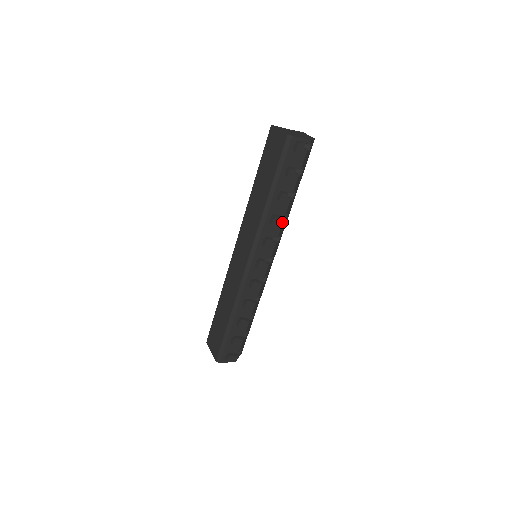
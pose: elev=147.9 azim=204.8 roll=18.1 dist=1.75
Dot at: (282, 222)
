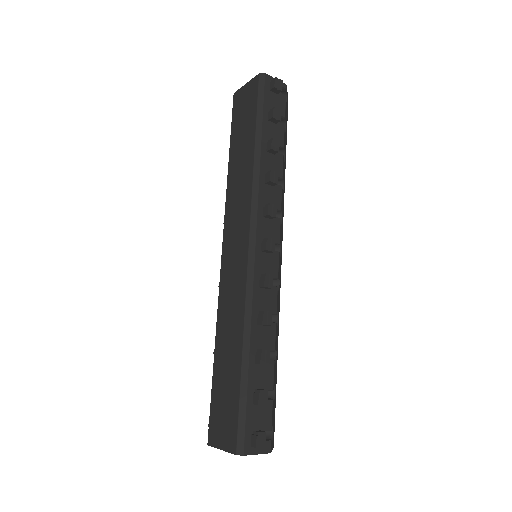
Dot at: (281, 187)
